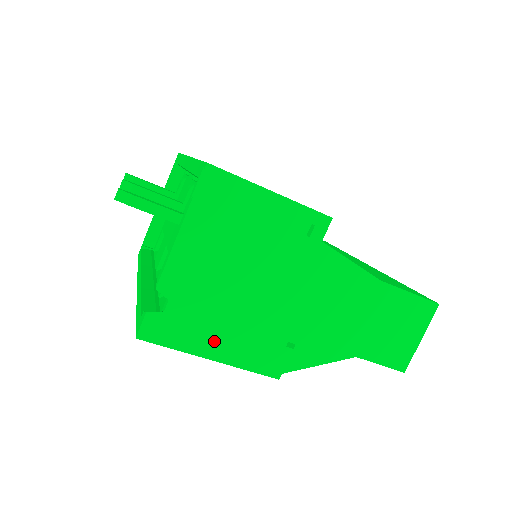
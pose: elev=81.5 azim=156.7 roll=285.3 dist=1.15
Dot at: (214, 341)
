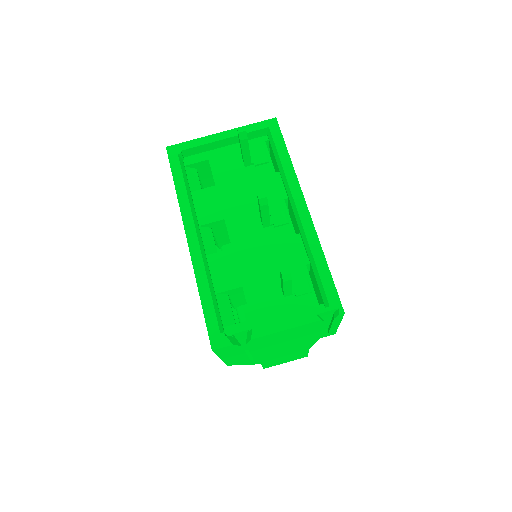
Dot at: (234, 355)
